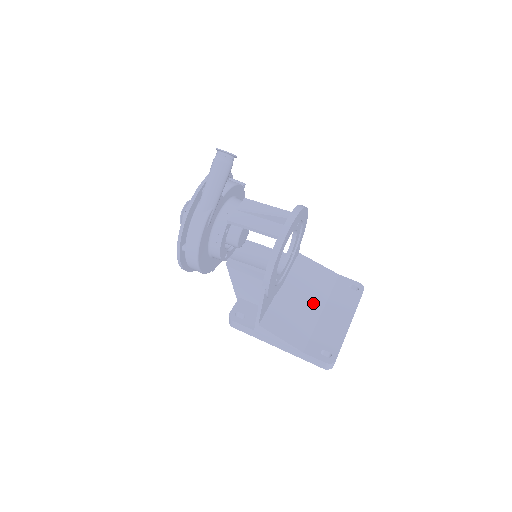
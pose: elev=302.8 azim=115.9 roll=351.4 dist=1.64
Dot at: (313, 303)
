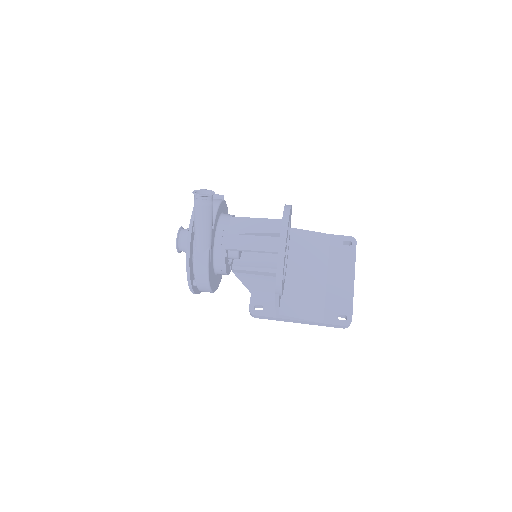
Dot at: (317, 273)
